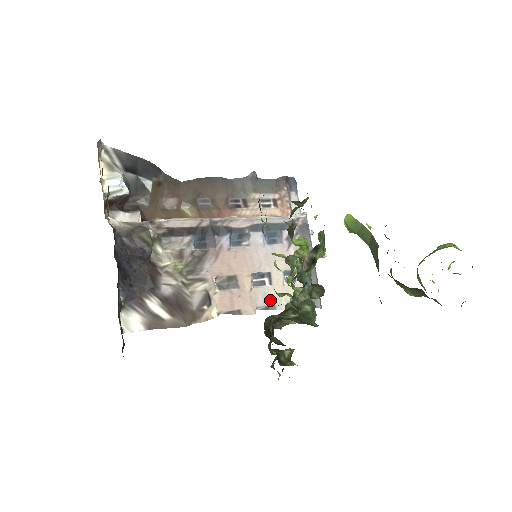
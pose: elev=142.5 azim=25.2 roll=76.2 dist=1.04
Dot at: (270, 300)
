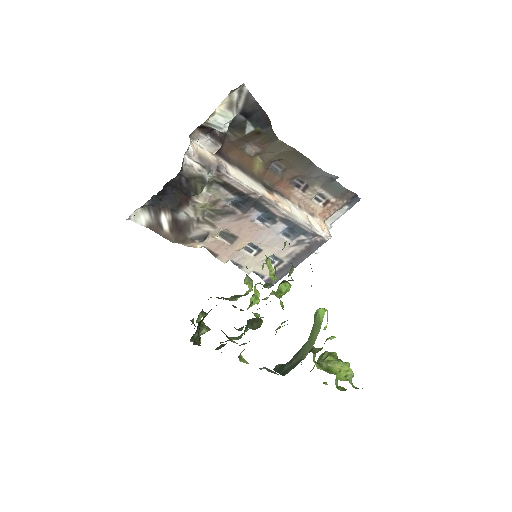
Dot at: (244, 262)
